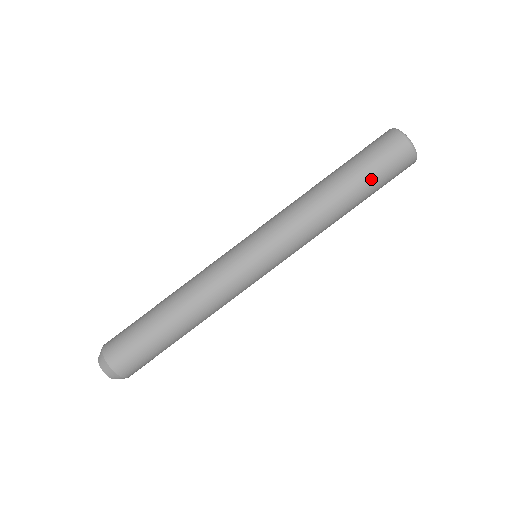
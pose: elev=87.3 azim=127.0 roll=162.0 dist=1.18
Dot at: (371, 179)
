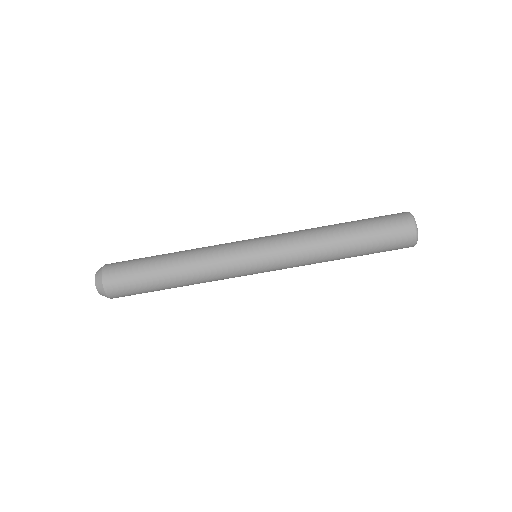
Dot at: (373, 247)
